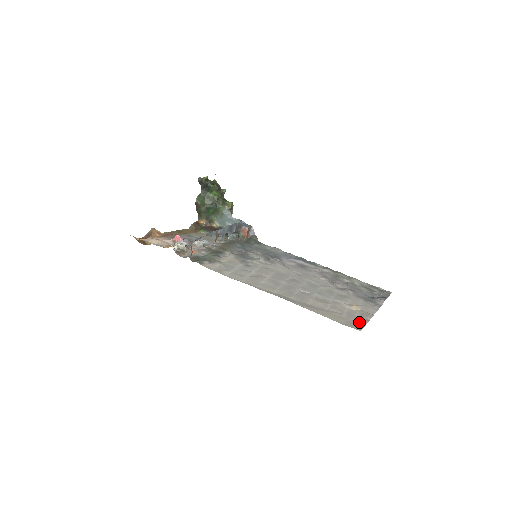
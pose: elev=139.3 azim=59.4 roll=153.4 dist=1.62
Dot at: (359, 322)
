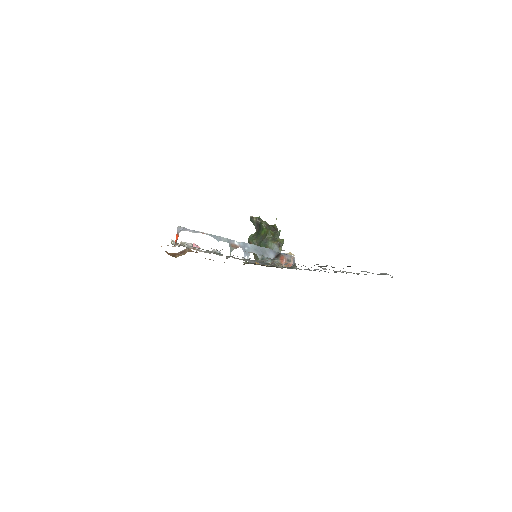
Dot at: occluded
